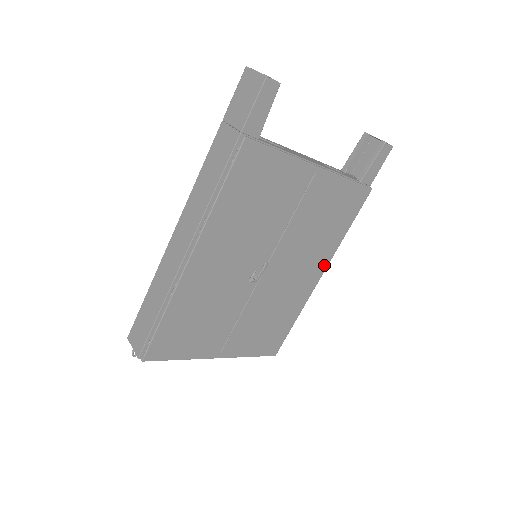
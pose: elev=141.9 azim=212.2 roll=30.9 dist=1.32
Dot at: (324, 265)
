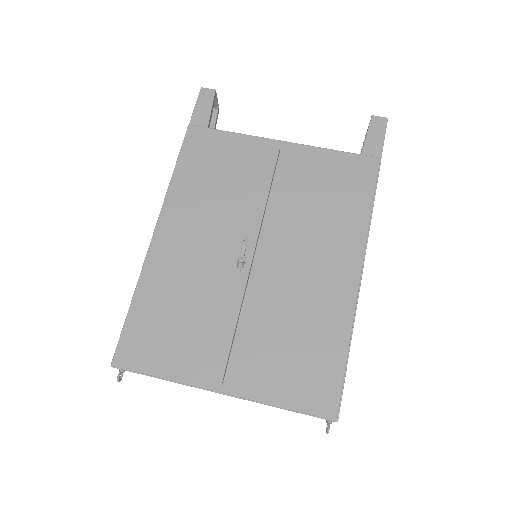
Dot at: (356, 257)
